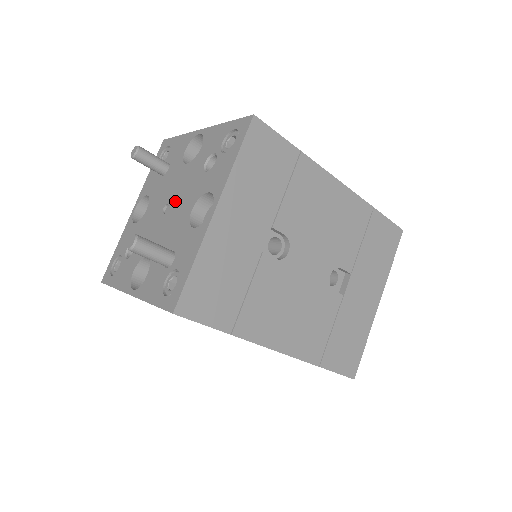
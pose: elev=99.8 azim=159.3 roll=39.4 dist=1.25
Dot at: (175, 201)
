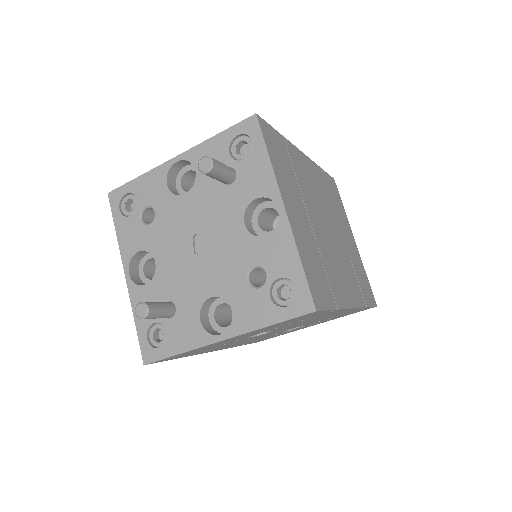
Dot at: (208, 252)
